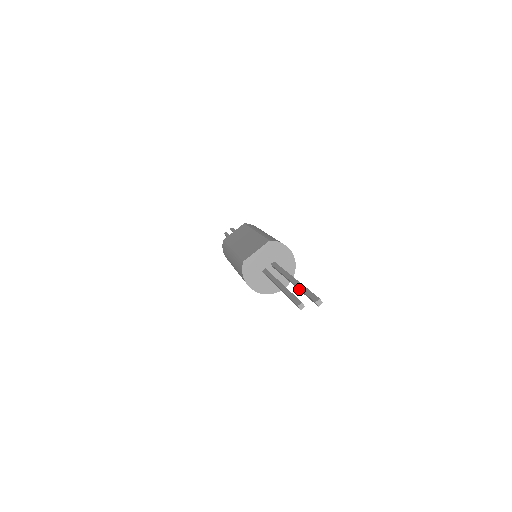
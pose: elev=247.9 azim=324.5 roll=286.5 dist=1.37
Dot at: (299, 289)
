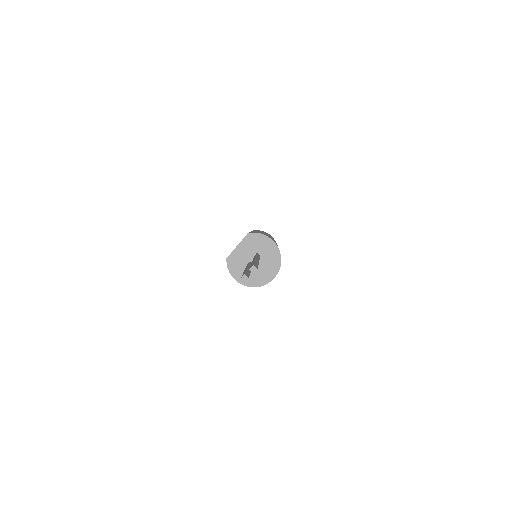
Dot at: occluded
